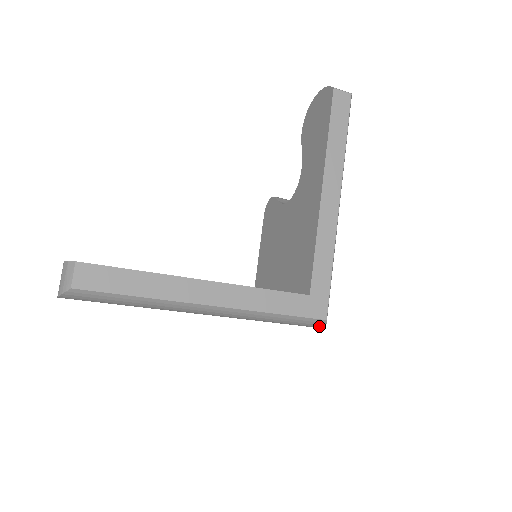
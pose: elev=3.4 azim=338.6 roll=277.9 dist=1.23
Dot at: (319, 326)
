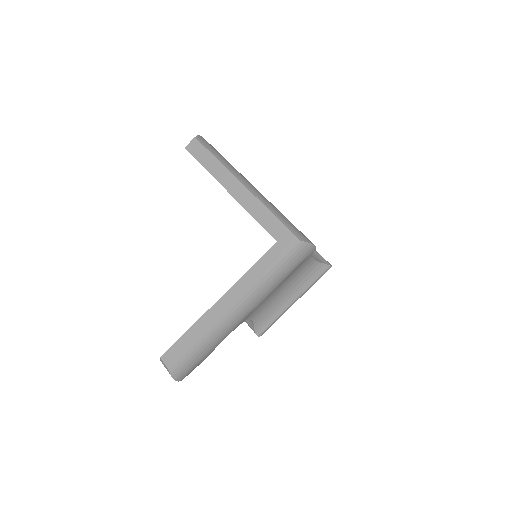
Dot at: (307, 247)
